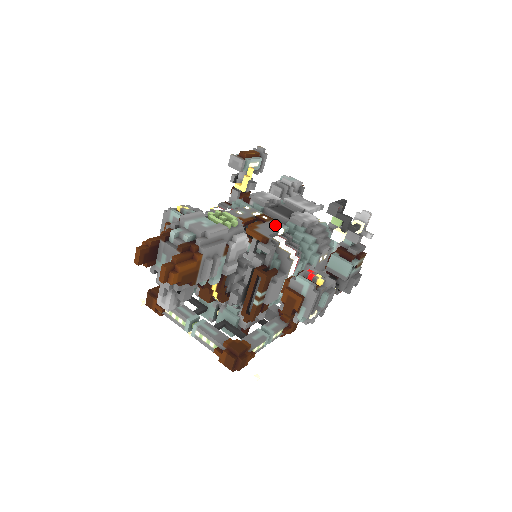
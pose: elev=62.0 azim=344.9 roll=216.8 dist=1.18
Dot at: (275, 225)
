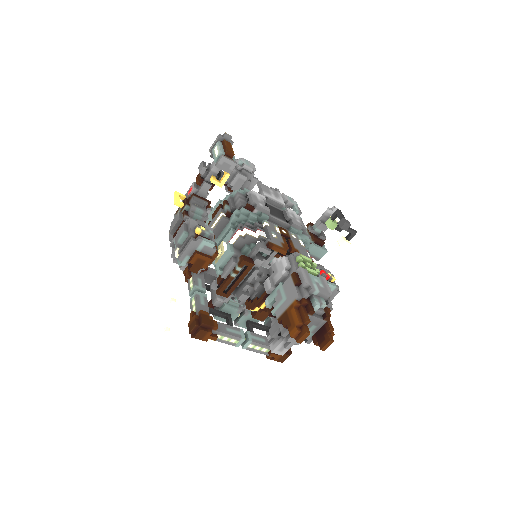
Dot at: (296, 239)
